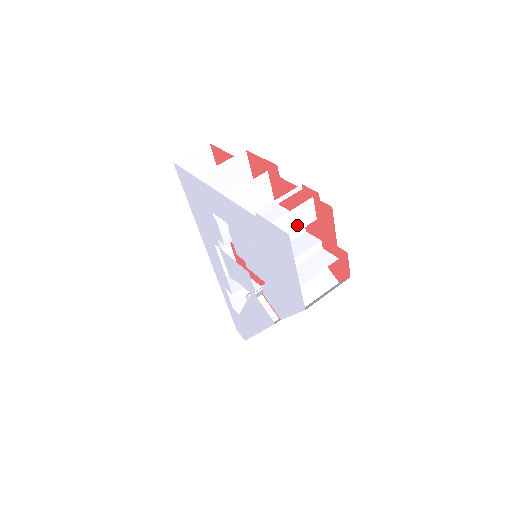
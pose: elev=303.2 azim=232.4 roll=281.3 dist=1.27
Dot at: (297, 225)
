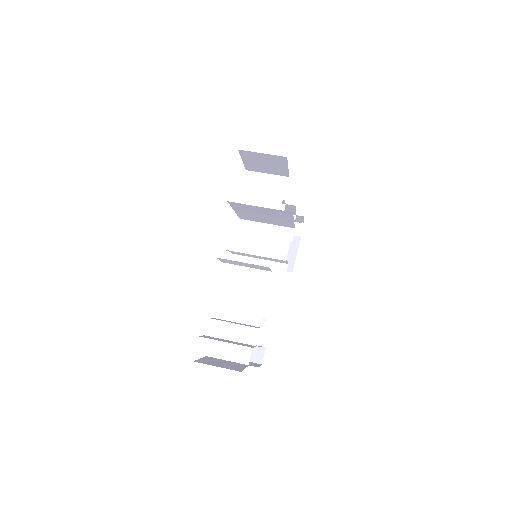
Dot at: (227, 340)
